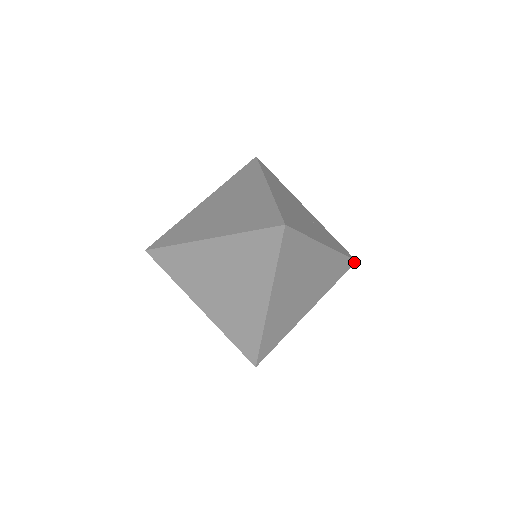
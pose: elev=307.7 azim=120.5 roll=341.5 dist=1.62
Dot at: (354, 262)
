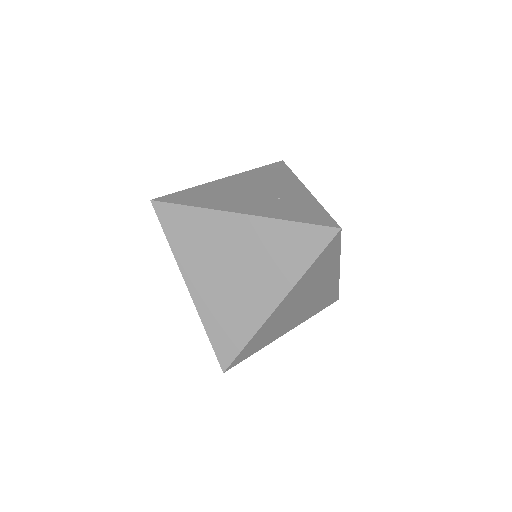
Dot at: (336, 230)
